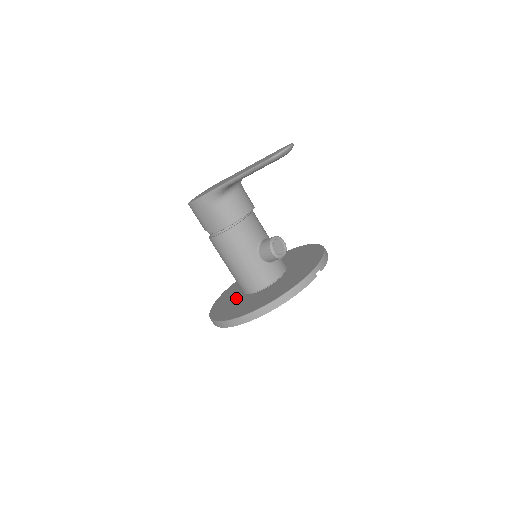
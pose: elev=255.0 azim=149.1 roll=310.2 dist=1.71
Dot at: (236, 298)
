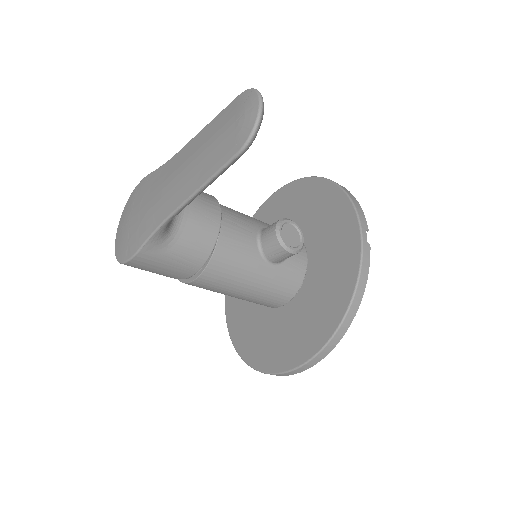
Dot at: (260, 317)
